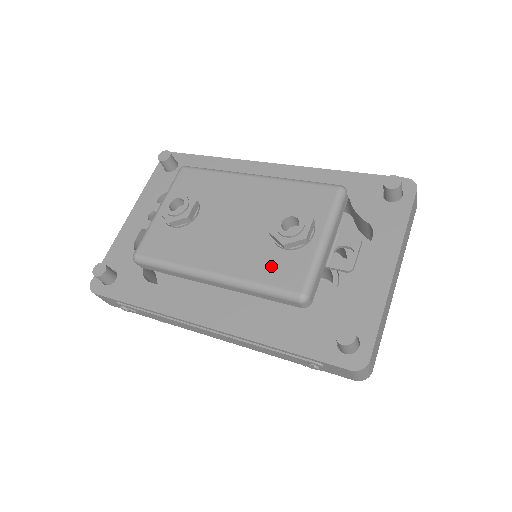
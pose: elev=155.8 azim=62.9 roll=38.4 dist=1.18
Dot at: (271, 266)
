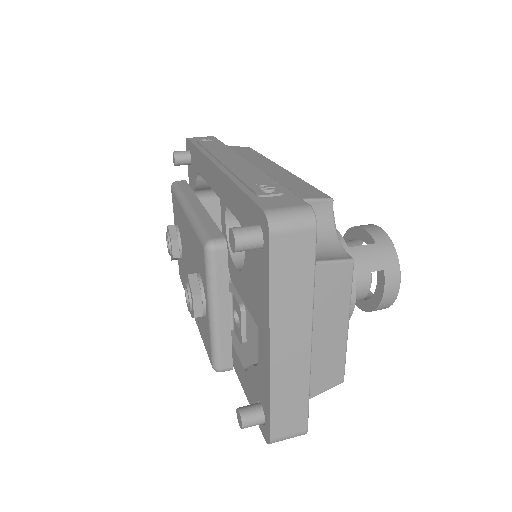
Dot at: (202, 327)
